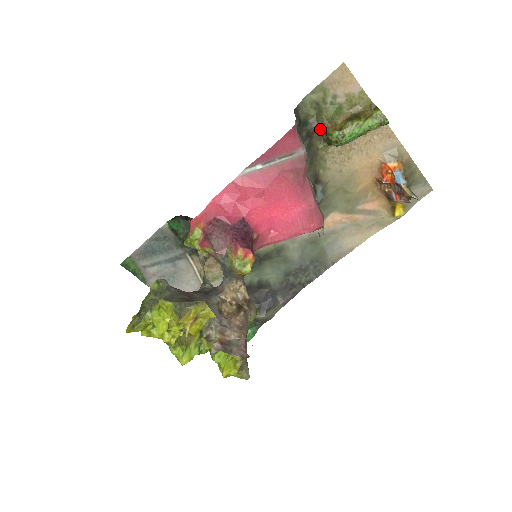
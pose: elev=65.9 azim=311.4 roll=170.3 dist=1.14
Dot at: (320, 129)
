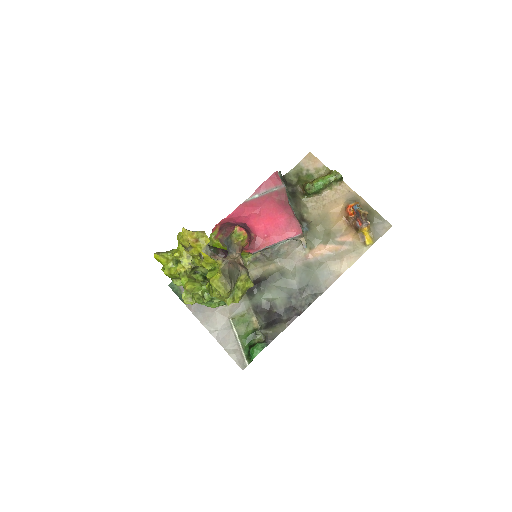
Dot at: (301, 188)
